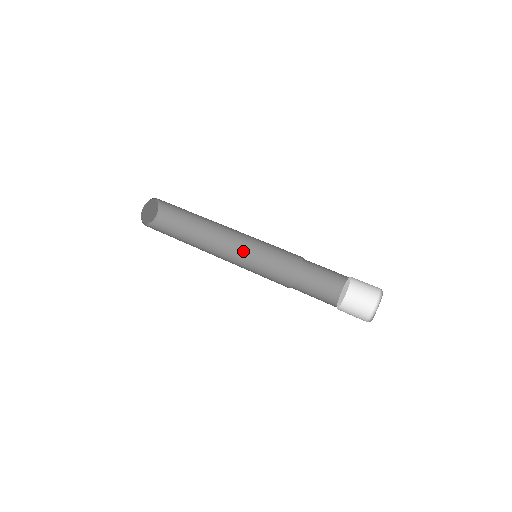
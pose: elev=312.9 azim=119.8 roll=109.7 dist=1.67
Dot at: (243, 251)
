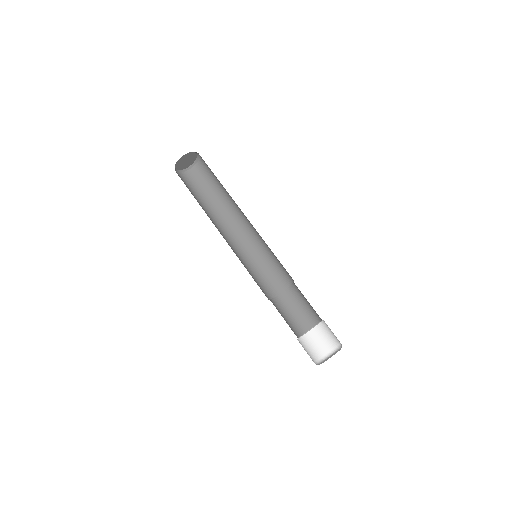
Dot at: (242, 246)
